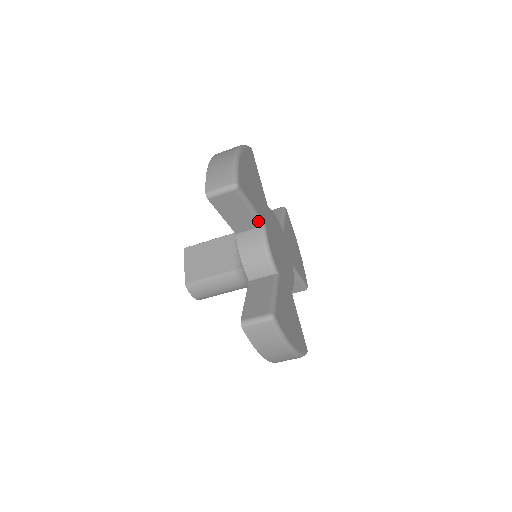
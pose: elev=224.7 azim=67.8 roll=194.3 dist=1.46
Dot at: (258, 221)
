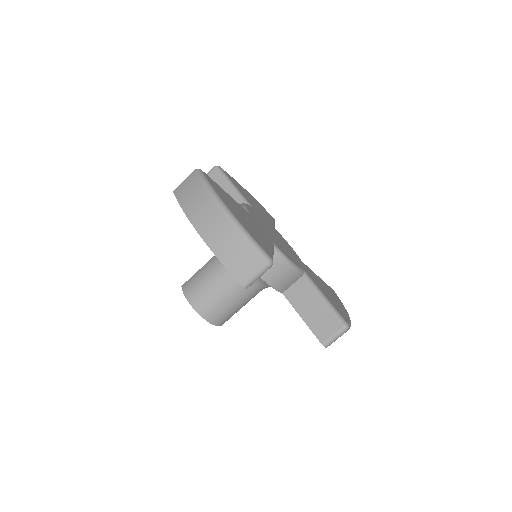
Dot at: (243, 200)
